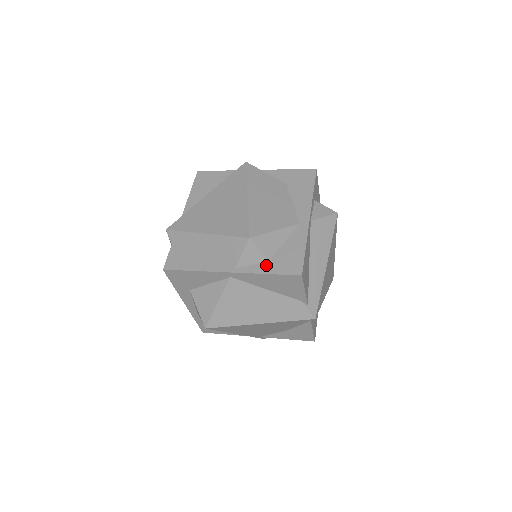
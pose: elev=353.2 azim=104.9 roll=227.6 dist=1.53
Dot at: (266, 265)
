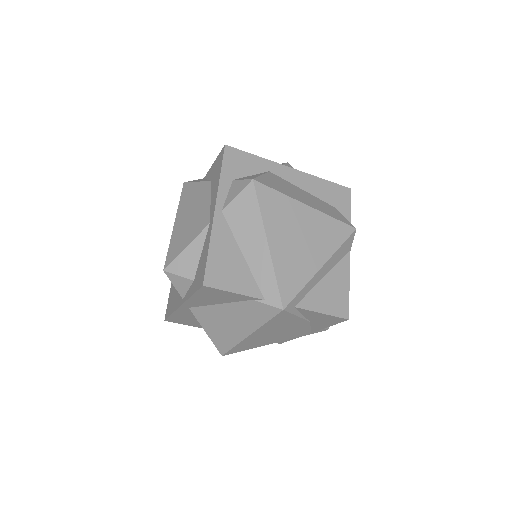
Dot at: (192, 286)
